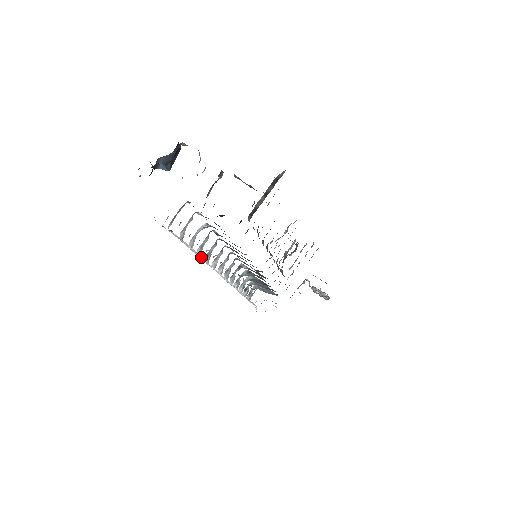
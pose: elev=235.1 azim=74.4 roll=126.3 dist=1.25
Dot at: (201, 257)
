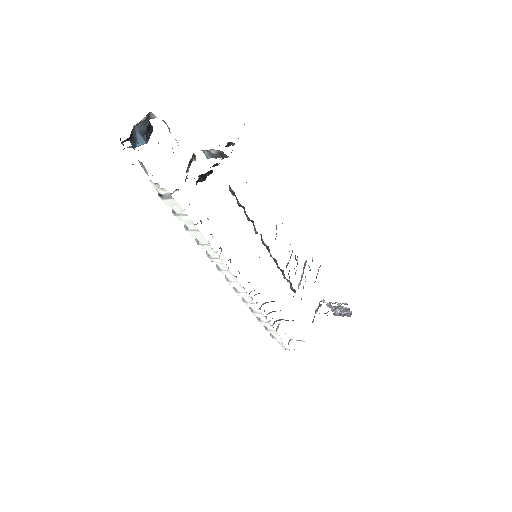
Dot at: (198, 233)
